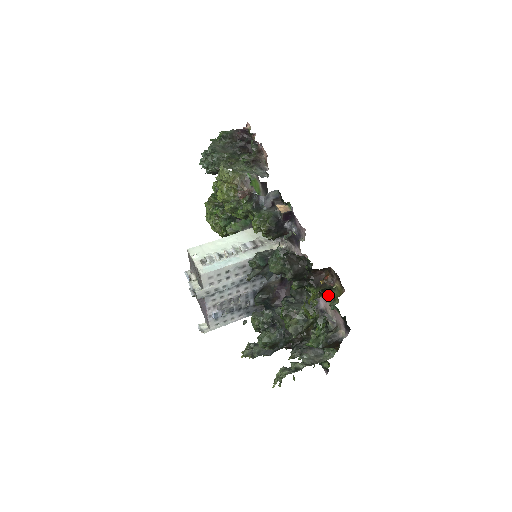
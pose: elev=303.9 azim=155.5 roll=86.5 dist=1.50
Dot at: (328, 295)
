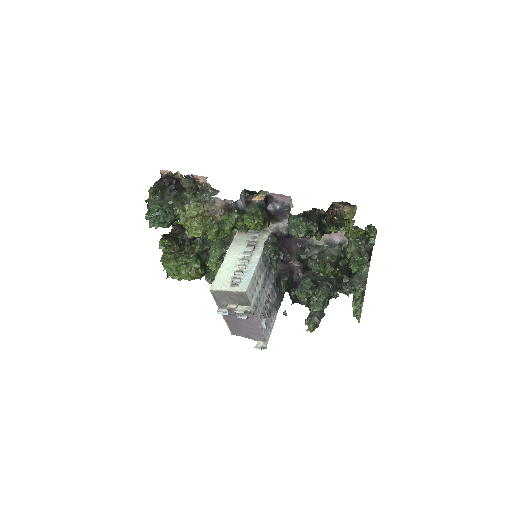
Dot at: (340, 227)
